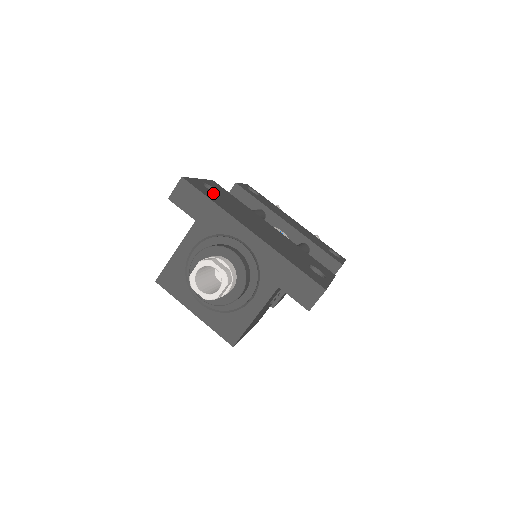
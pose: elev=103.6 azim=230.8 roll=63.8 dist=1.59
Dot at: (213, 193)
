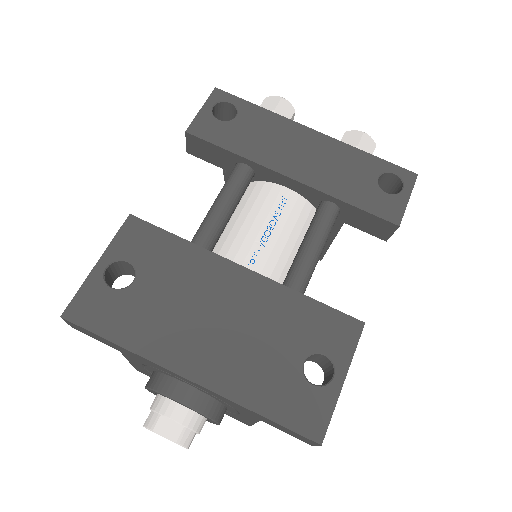
Dot at: (122, 296)
